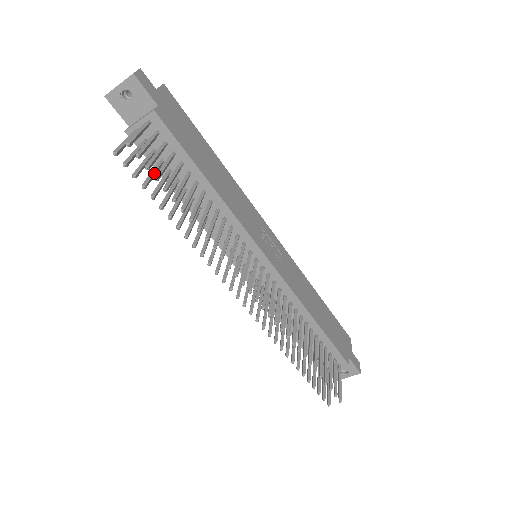
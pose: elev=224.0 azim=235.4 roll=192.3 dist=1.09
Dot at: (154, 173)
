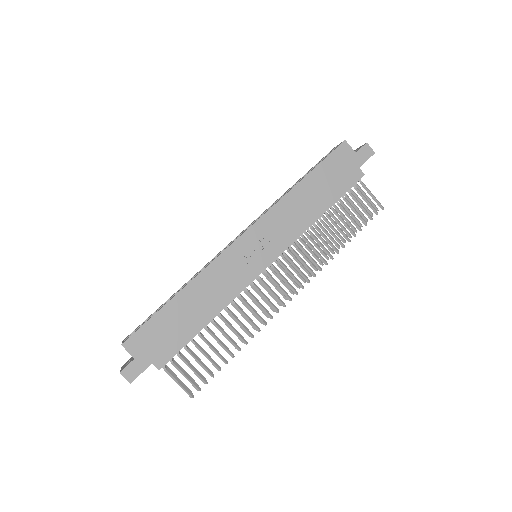
Dot at: occluded
